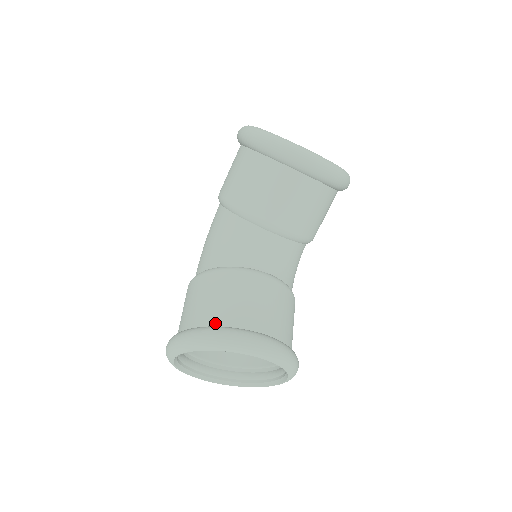
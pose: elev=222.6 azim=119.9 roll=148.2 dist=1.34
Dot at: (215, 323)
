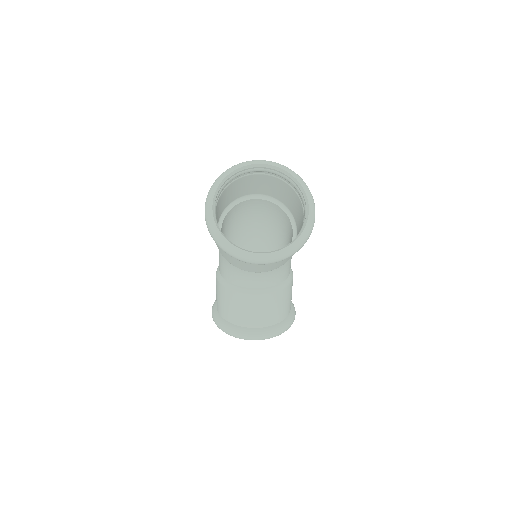
Dot at: (227, 320)
